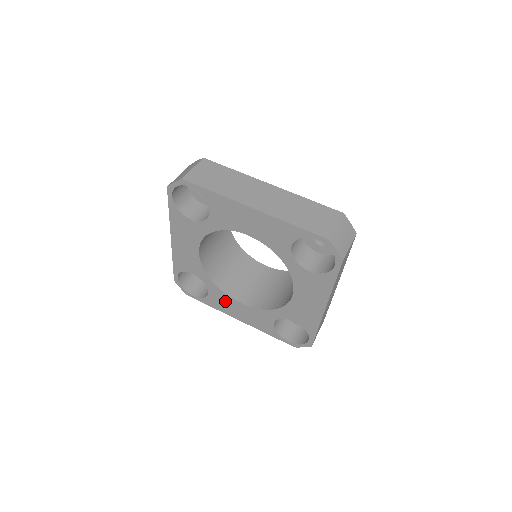
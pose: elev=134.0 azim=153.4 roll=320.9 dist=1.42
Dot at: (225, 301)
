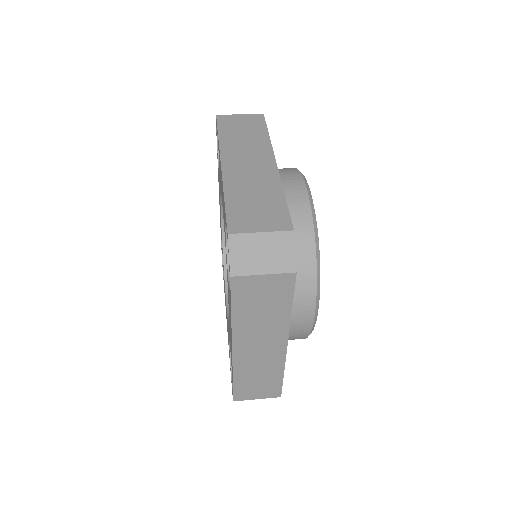
Dot at: occluded
